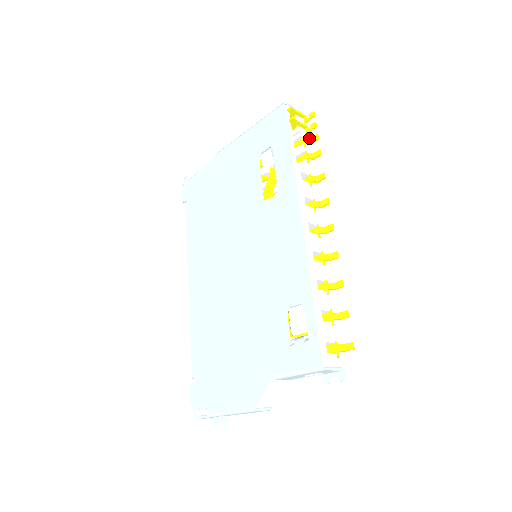
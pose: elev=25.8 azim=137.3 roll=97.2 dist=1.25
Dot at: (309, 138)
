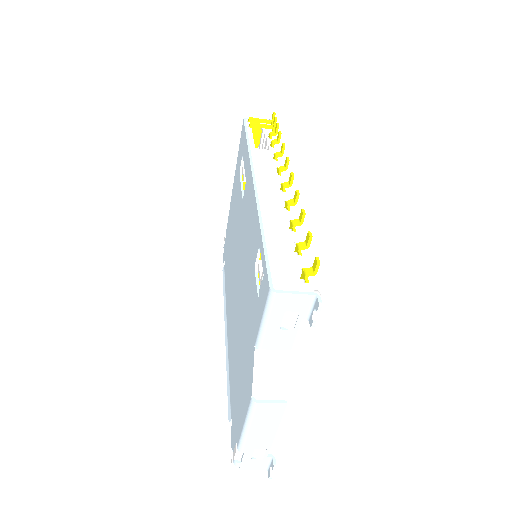
Dot at: (273, 131)
